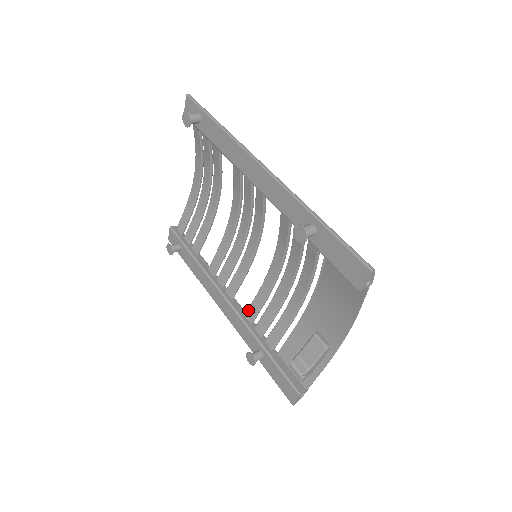
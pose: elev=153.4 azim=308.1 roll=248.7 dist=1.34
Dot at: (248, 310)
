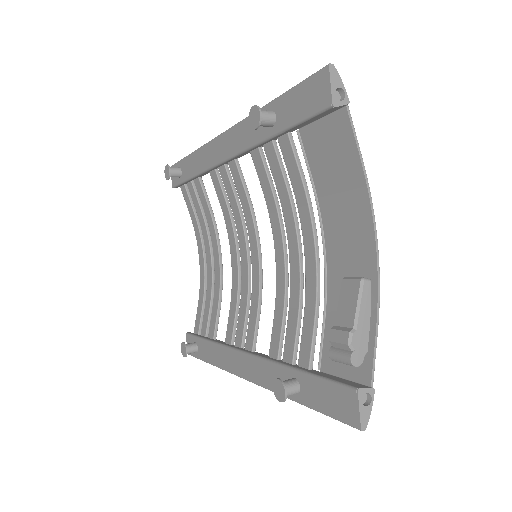
Dot at: (270, 344)
